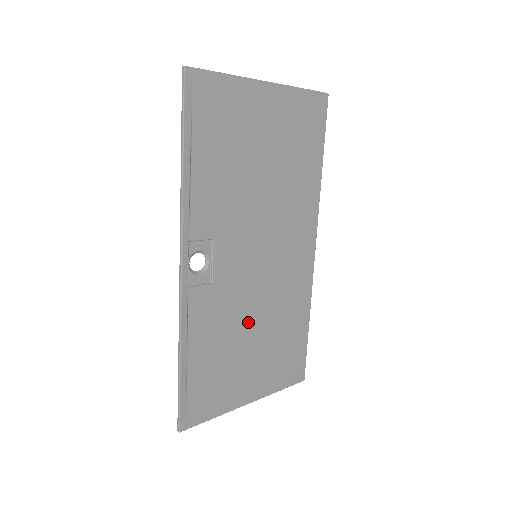
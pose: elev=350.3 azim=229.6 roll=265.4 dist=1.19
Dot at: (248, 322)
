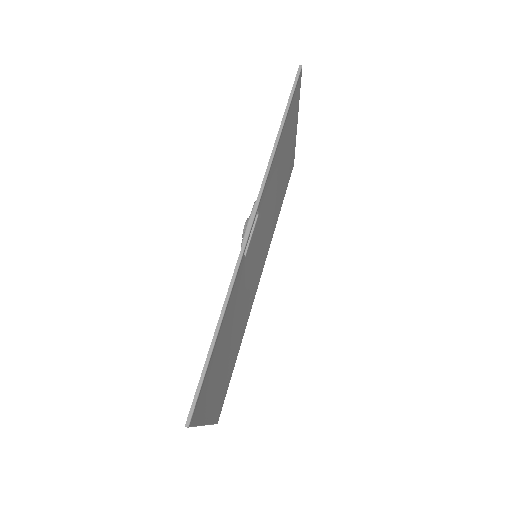
Dot at: (235, 321)
